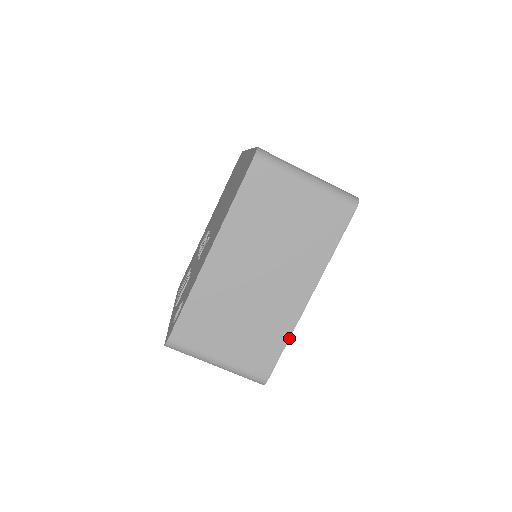
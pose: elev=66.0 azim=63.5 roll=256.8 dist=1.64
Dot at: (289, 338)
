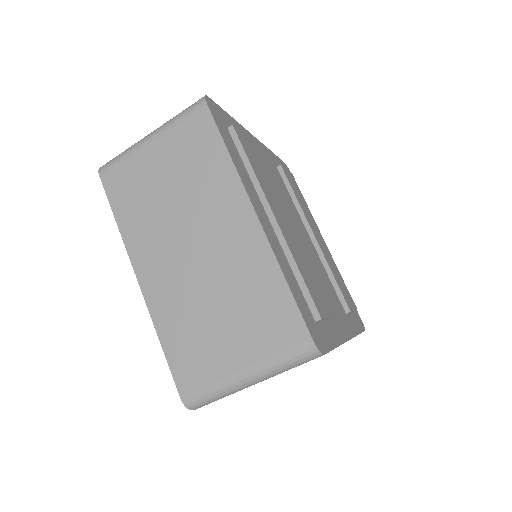
Dot at: (282, 274)
